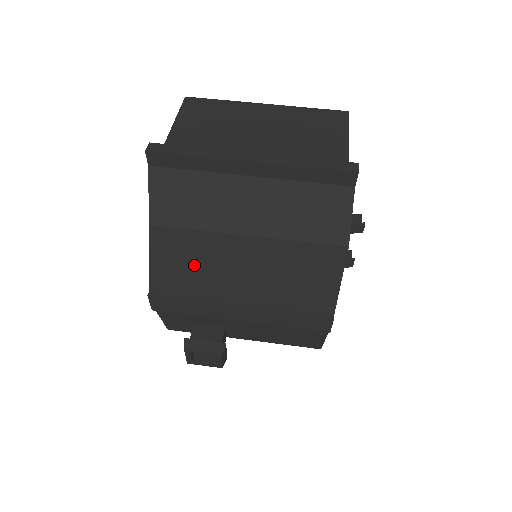
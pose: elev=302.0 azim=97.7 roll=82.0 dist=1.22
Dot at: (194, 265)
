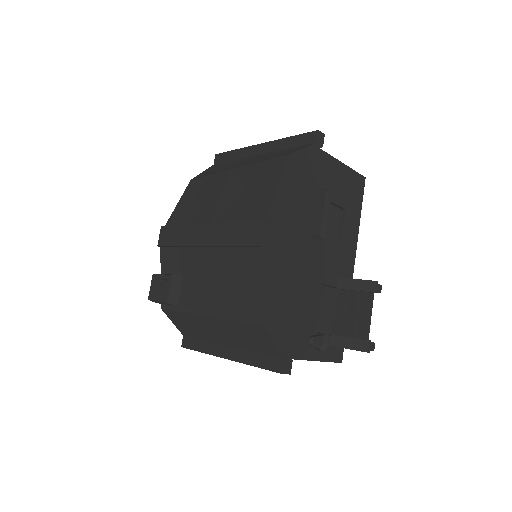
Dot at: (198, 201)
